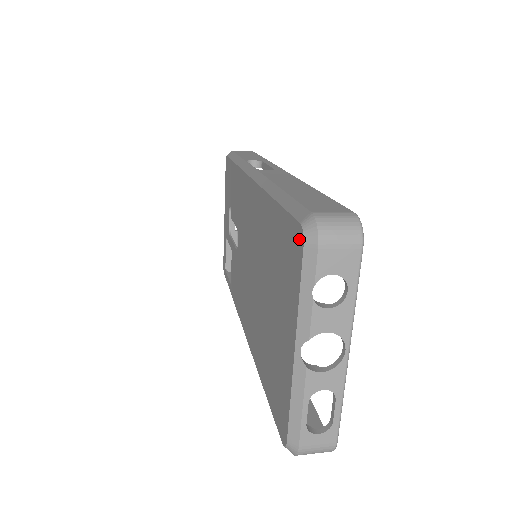
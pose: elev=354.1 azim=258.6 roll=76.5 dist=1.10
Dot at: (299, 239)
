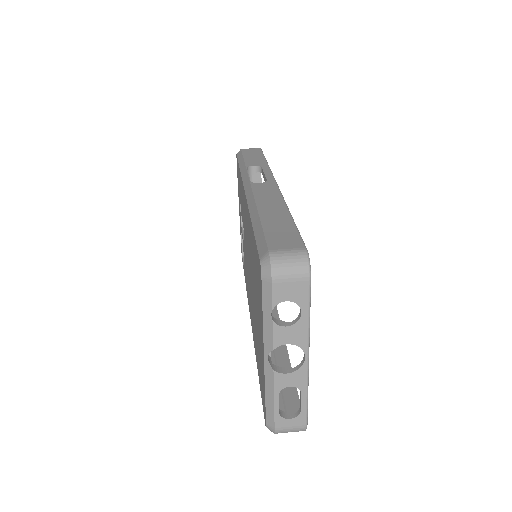
Dot at: (260, 272)
